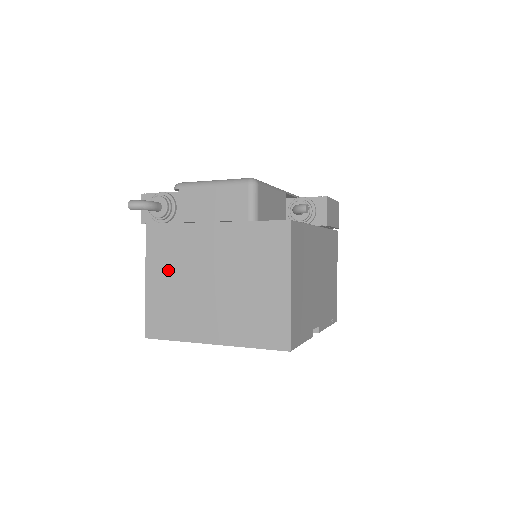
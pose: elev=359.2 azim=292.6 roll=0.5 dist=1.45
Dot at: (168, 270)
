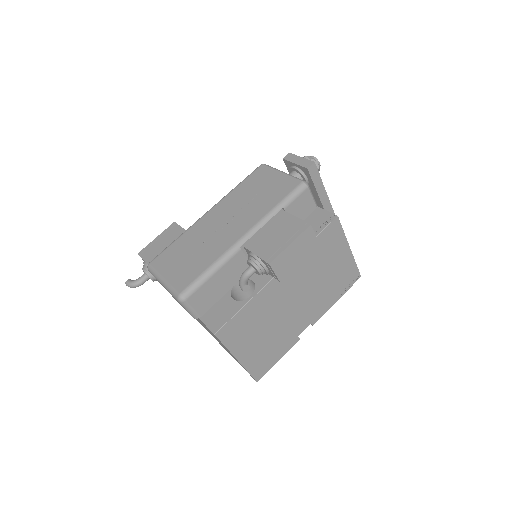
Dot at: occluded
